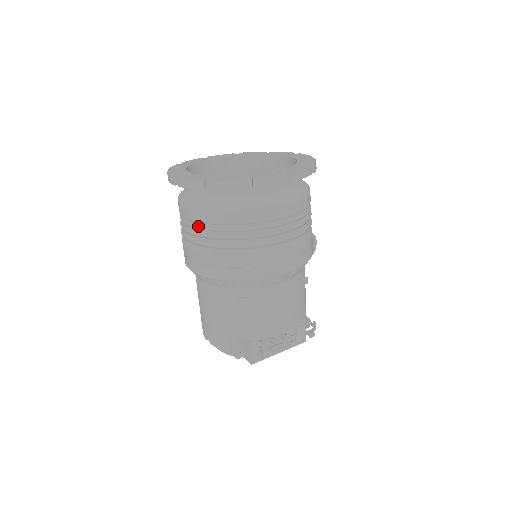
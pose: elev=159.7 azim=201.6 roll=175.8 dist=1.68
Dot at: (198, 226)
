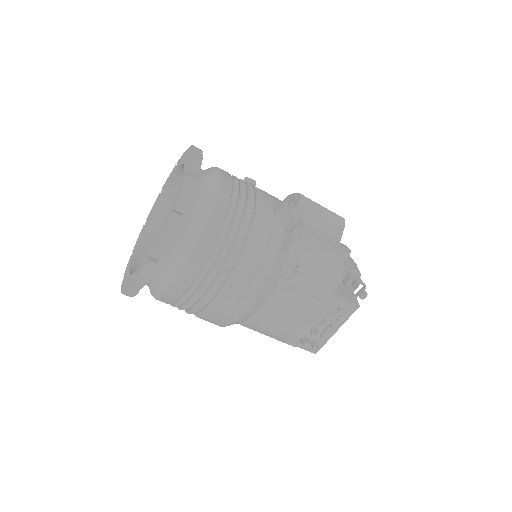
Dot at: occluded
